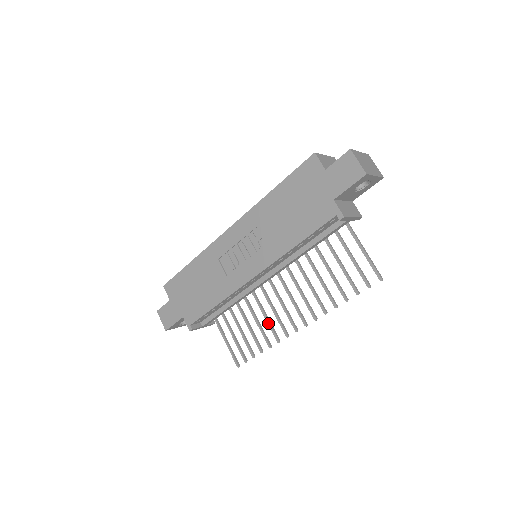
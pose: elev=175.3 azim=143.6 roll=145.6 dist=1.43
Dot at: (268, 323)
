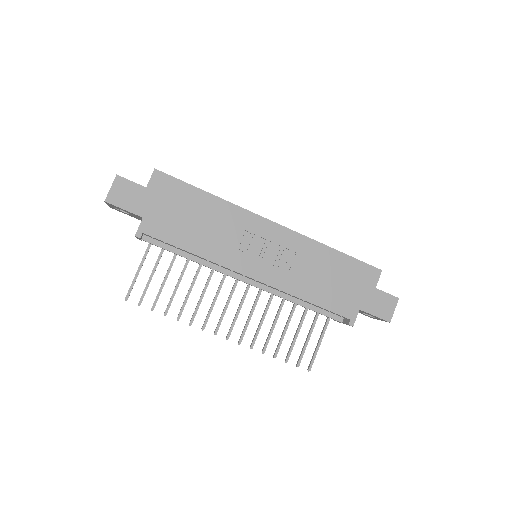
Dot at: (199, 303)
